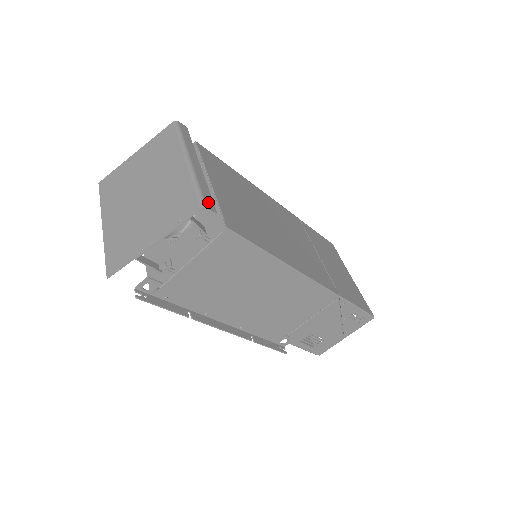
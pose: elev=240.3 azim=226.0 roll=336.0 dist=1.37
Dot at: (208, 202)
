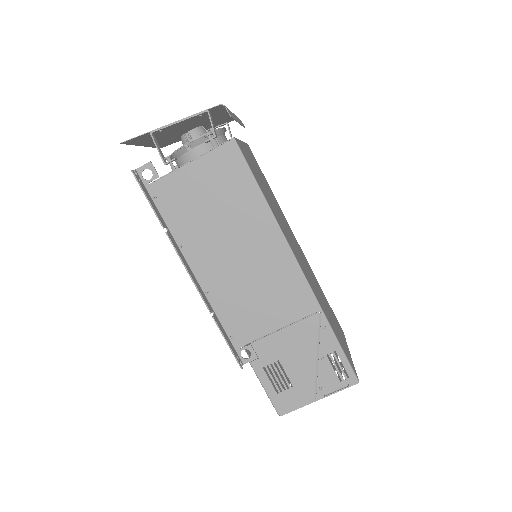
Dot at: (229, 111)
